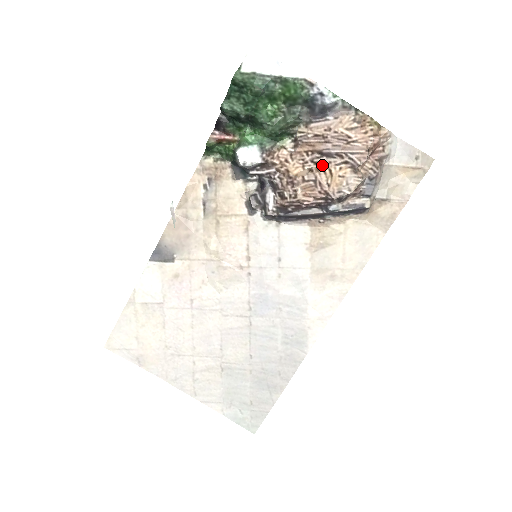
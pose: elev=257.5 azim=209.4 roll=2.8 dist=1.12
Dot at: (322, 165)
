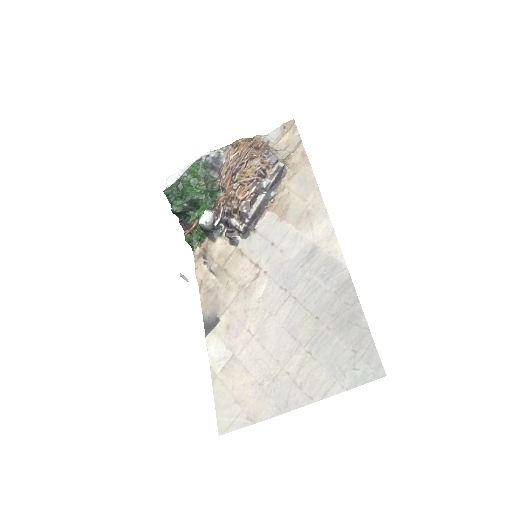
Dot at: (239, 177)
